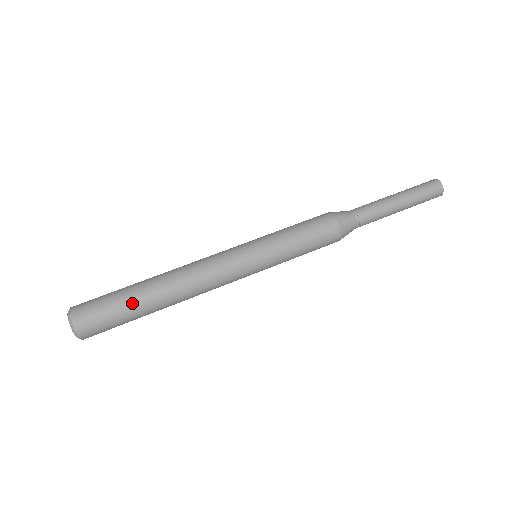
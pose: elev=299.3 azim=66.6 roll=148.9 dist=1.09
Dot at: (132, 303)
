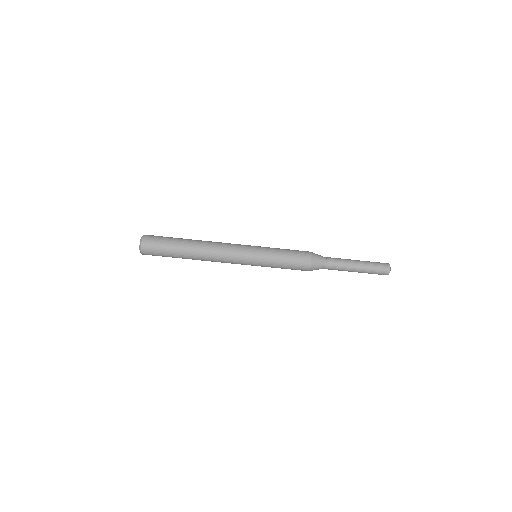
Dot at: (176, 248)
